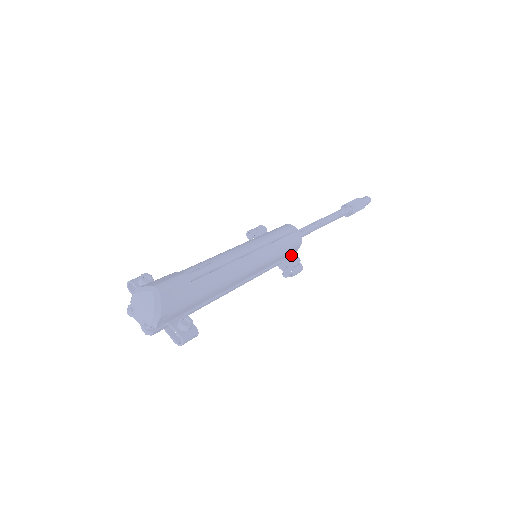
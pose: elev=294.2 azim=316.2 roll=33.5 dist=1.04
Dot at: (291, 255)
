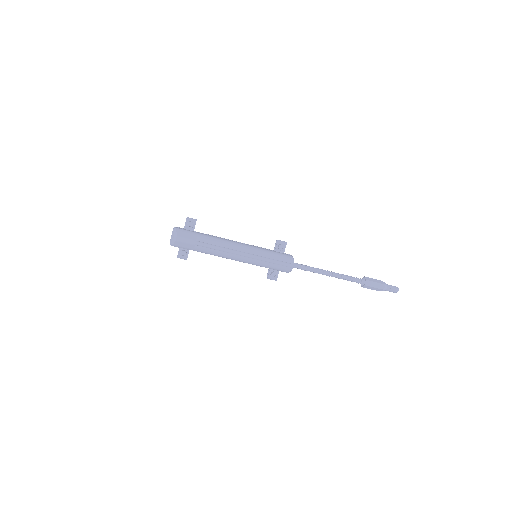
Dot at: occluded
